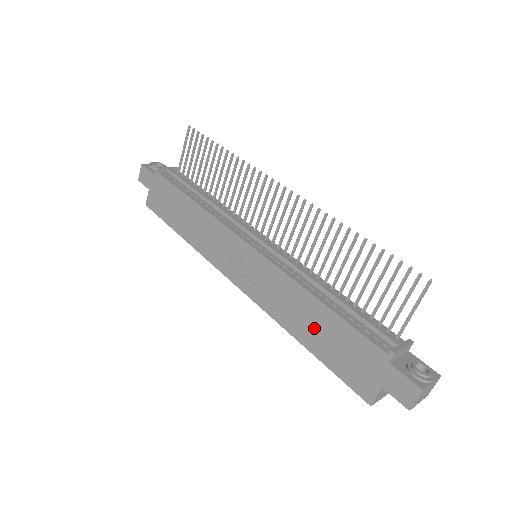
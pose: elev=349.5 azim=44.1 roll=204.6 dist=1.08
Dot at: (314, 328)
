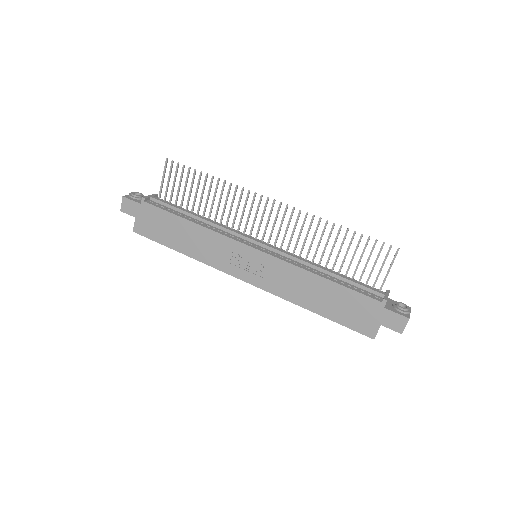
Dot at: (323, 298)
